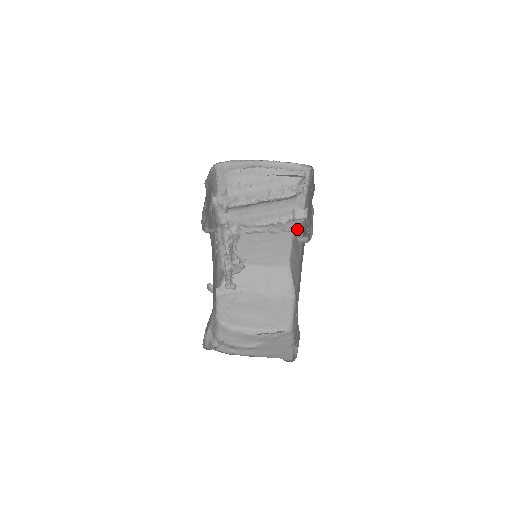
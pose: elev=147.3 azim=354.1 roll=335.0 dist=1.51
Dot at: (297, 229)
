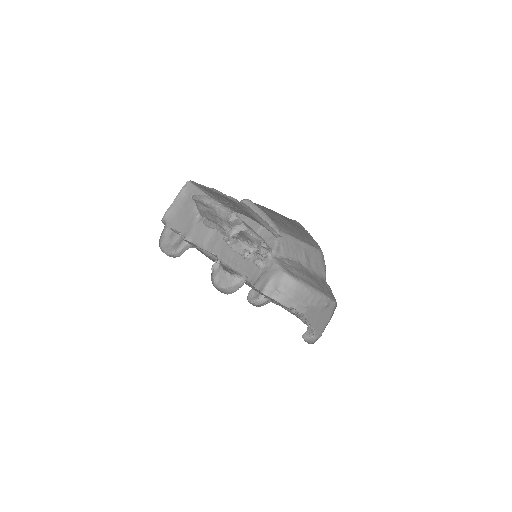
Dot at: (270, 249)
